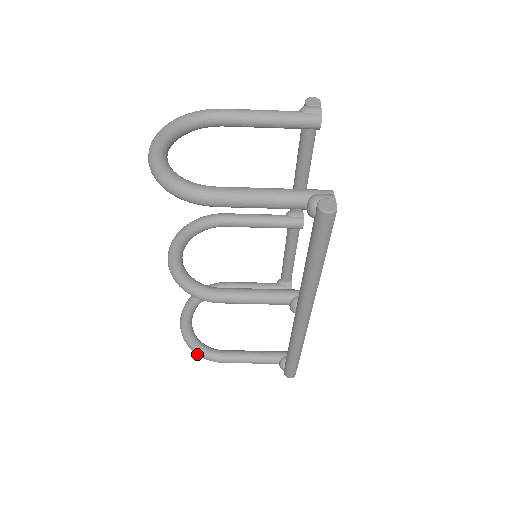
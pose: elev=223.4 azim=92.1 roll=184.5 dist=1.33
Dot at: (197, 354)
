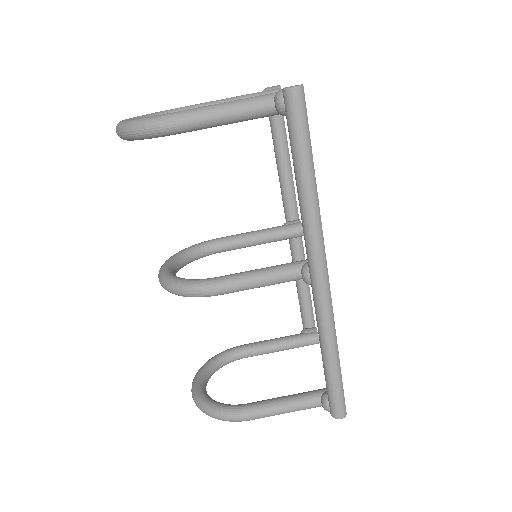
Dot at: (215, 417)
